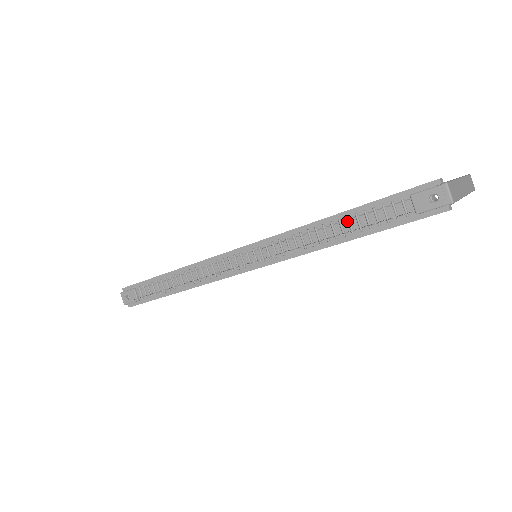
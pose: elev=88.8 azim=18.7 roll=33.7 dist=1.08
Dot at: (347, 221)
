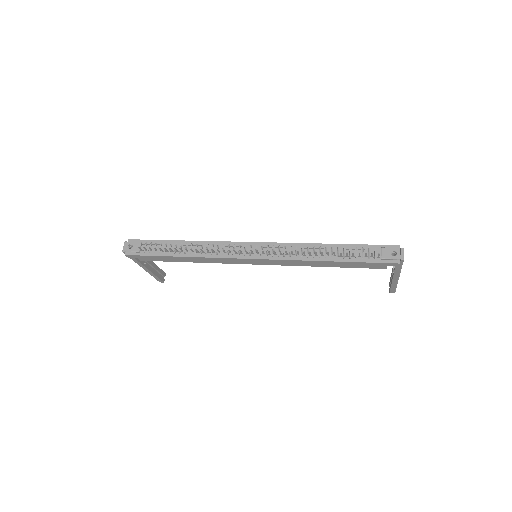
Dot at: (337, 250)
